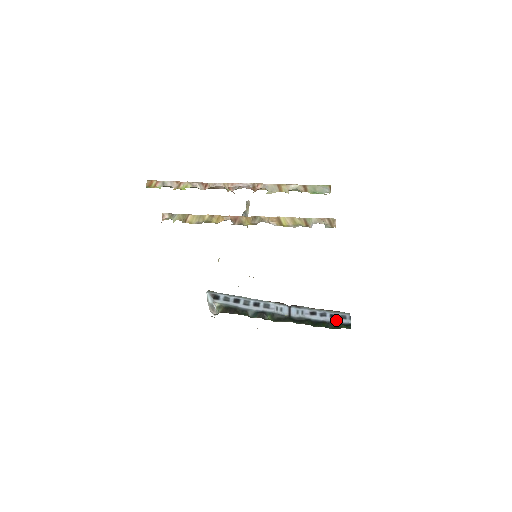
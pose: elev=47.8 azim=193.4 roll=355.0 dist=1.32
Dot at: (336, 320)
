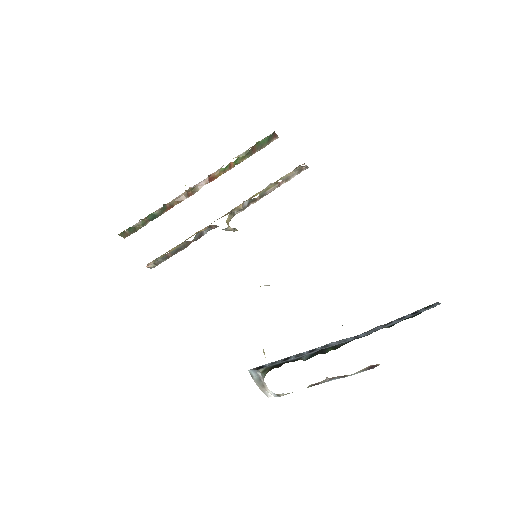
Dot at: (420, 312)
